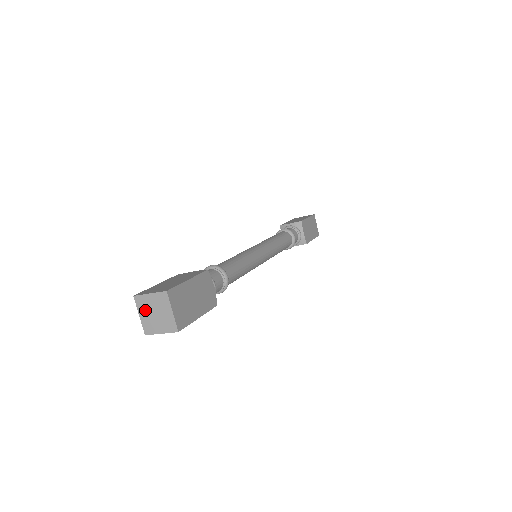
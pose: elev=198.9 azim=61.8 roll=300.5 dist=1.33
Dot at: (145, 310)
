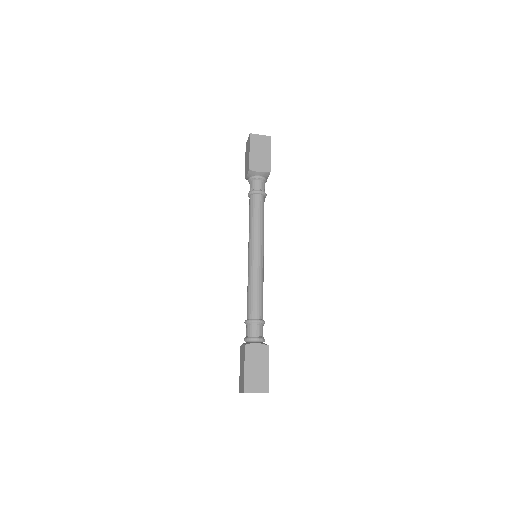
Dot at: occluded
